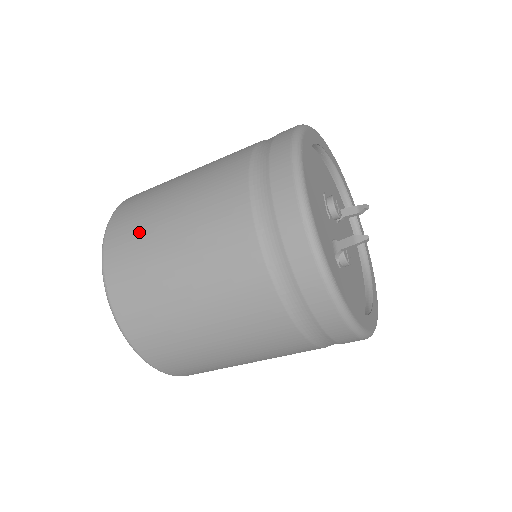
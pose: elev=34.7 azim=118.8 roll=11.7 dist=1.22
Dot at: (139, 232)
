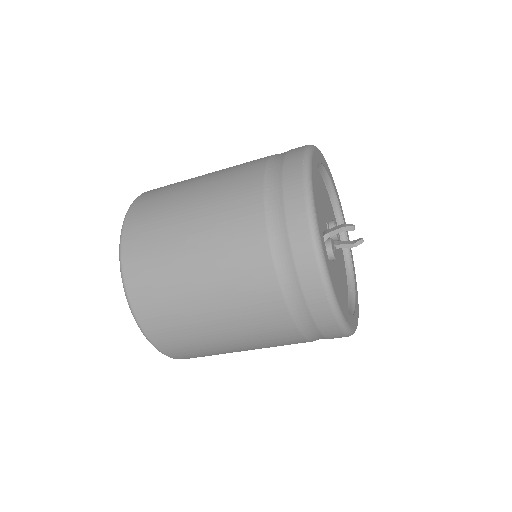
Dot at: (176, 183)
